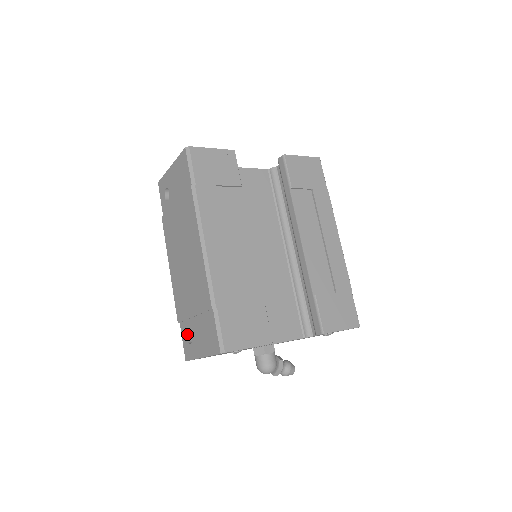
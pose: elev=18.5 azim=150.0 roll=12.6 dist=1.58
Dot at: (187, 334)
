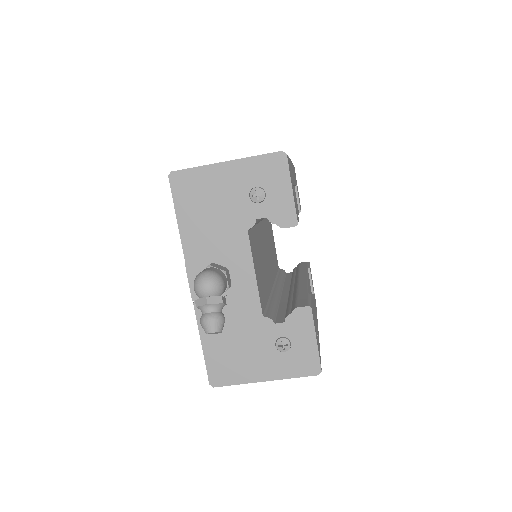
Dot at: occluded
